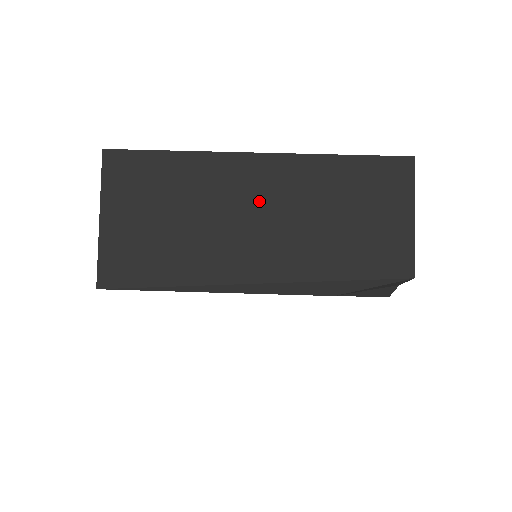
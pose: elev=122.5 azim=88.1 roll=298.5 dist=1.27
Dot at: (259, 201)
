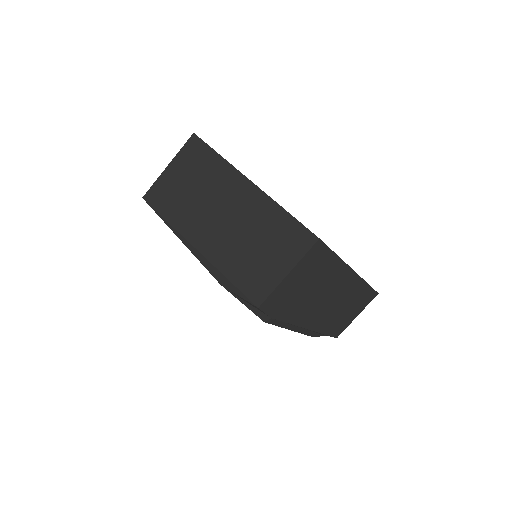
Dot at: (228, 205)
